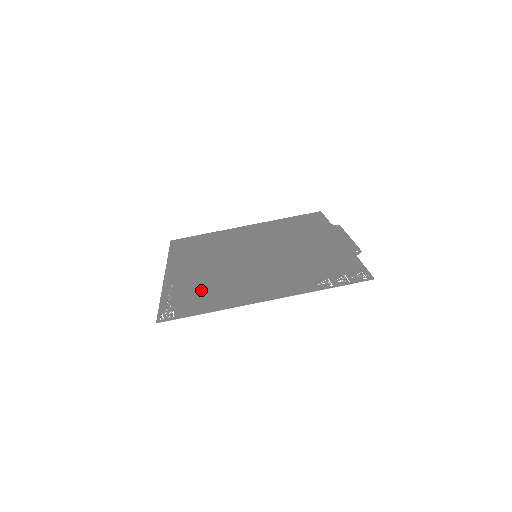
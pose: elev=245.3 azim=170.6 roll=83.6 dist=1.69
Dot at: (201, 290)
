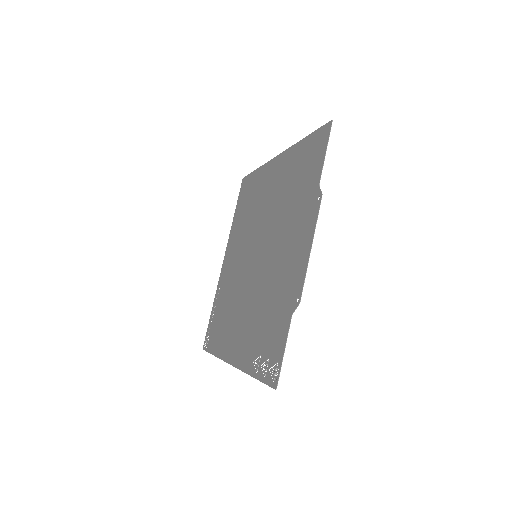
Dot at: (222, 311)
